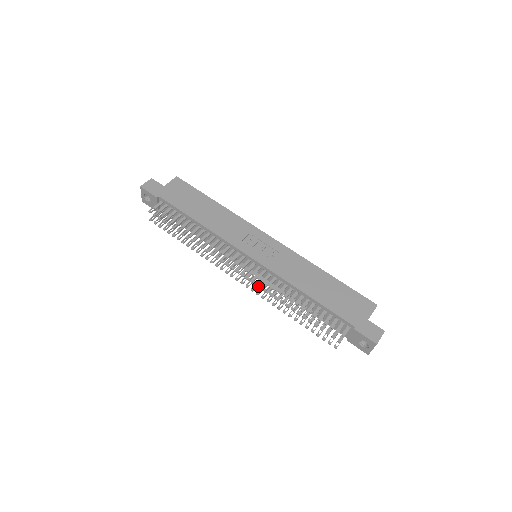
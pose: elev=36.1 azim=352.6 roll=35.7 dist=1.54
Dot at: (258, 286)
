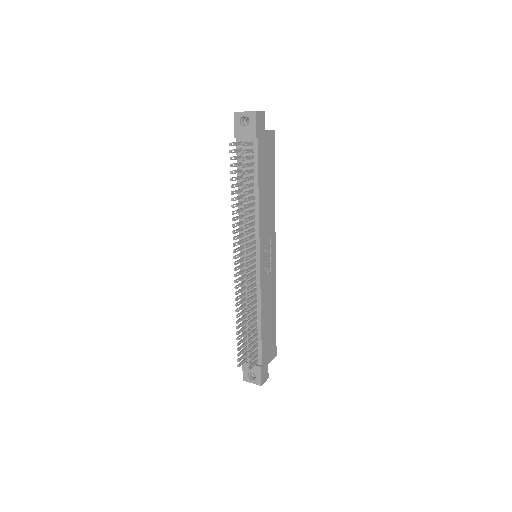
Dot at: (247, 289)
